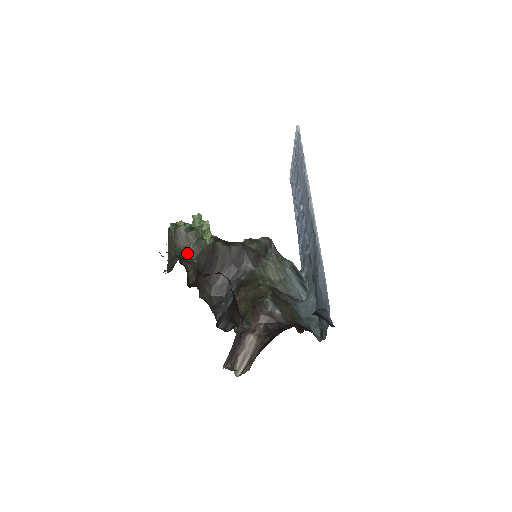
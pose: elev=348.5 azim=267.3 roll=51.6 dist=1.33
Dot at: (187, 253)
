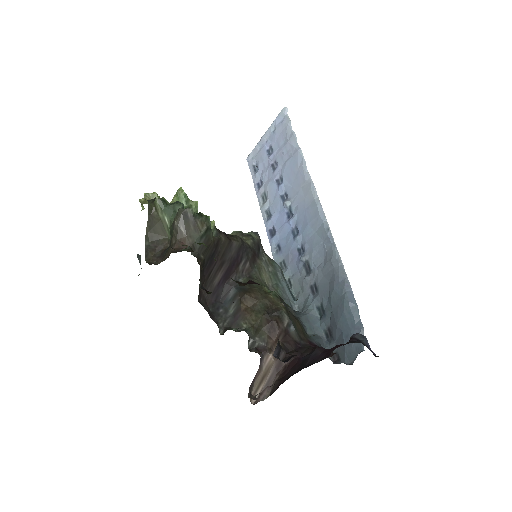
Dot at: (194, 245)
